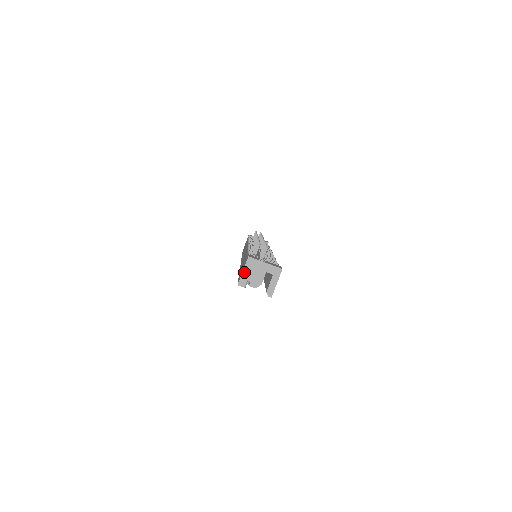
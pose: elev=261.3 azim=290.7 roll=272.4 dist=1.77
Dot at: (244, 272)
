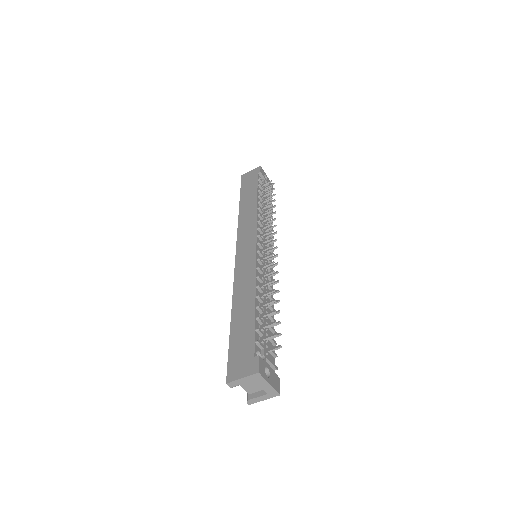
Dot at: (242, 379)
